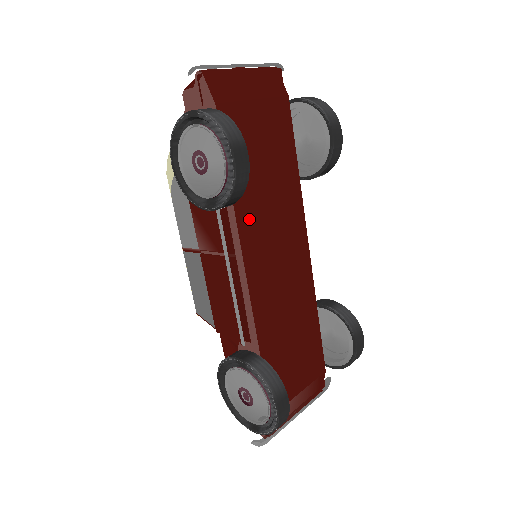
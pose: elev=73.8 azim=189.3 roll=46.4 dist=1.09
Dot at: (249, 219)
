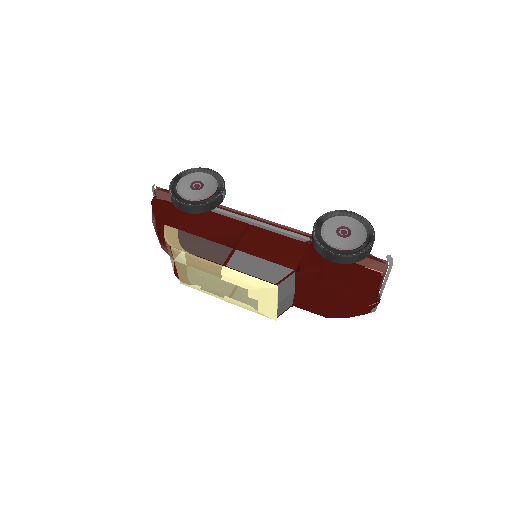
Dot at: occluded
